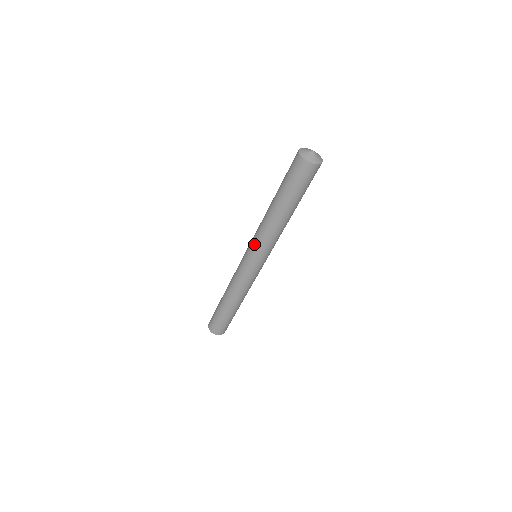
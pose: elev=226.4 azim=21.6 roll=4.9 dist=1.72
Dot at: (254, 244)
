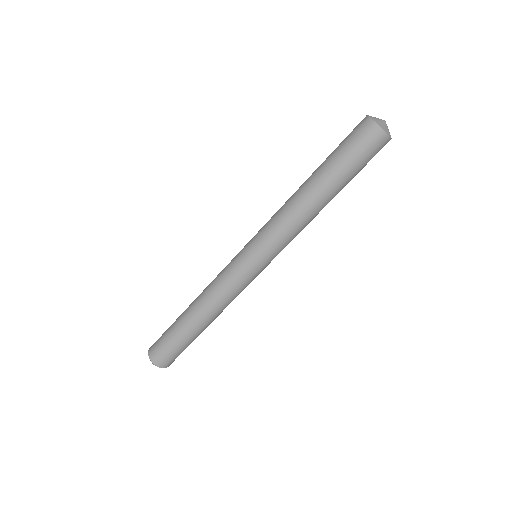
Dot at: (261, 229)
